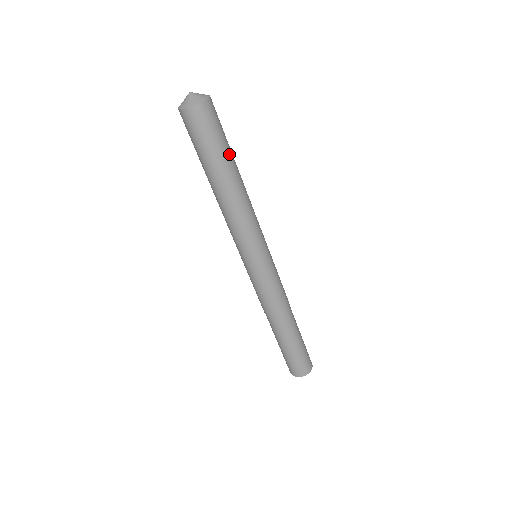
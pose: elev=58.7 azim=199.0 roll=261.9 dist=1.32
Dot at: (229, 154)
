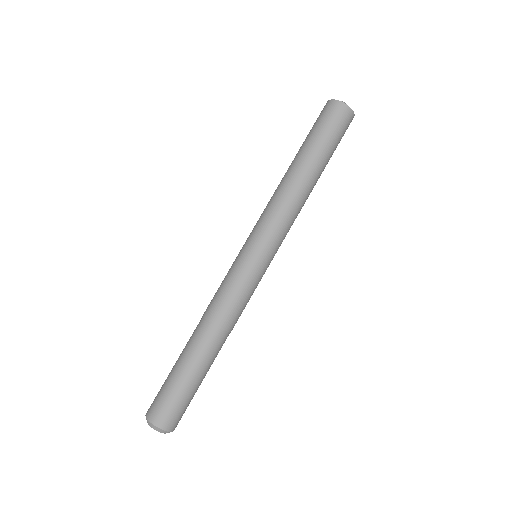
Dot at: (319, 150)
